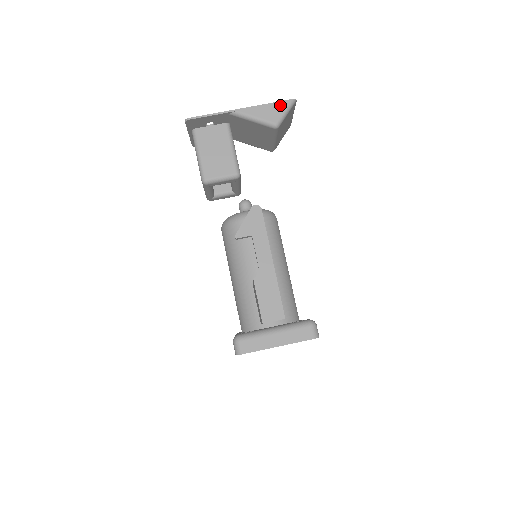
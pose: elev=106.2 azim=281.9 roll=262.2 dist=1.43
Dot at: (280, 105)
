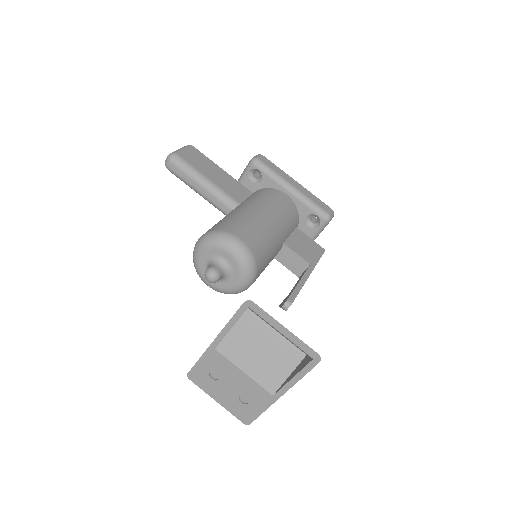
Dot at: (311, 368)
